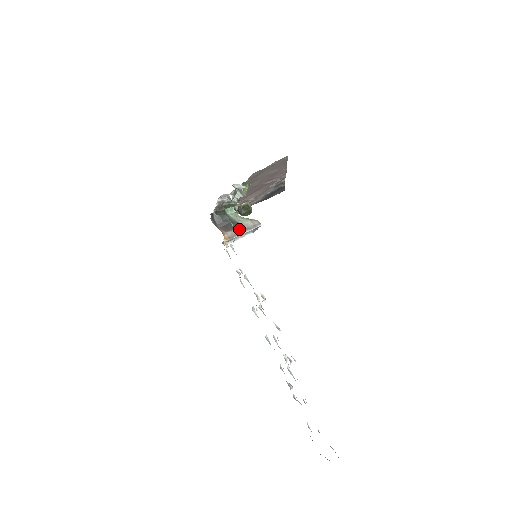
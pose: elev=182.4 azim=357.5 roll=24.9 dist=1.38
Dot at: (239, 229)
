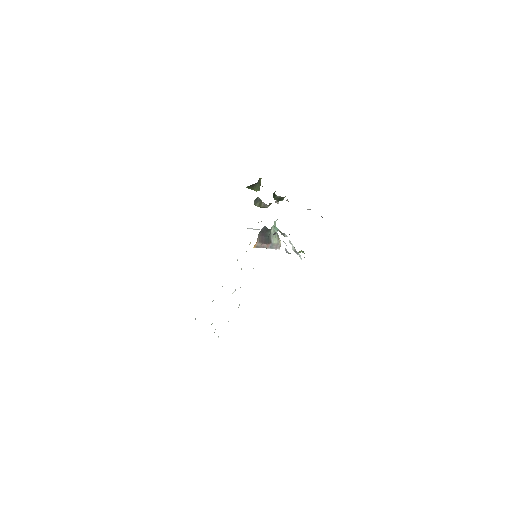
Dot at: (267, 244)
